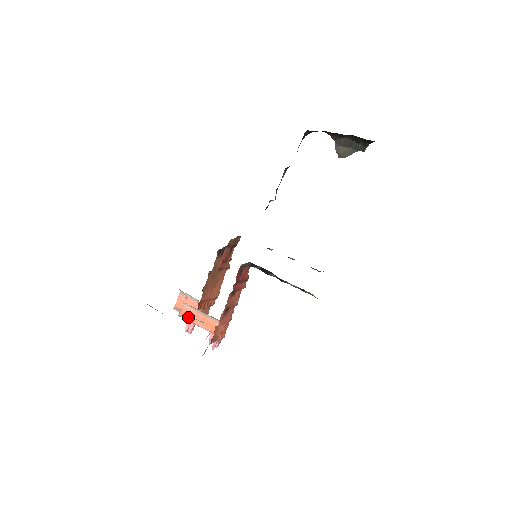
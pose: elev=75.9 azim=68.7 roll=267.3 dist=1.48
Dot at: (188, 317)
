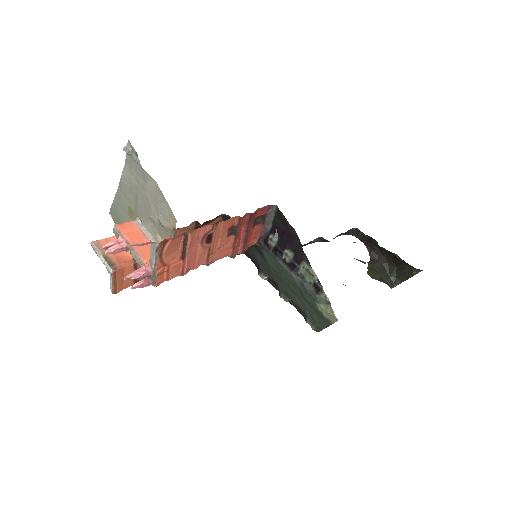
Dot at: (127, 233)
